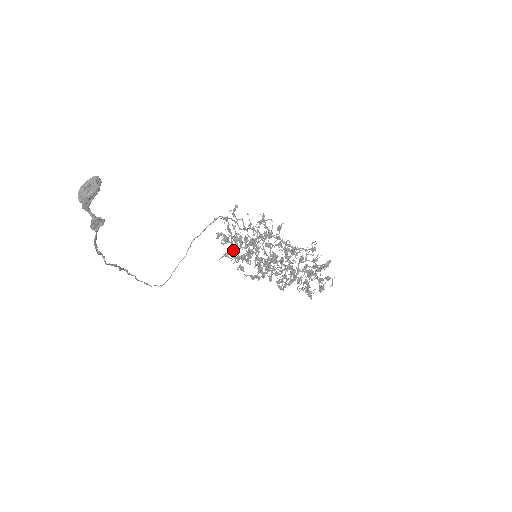
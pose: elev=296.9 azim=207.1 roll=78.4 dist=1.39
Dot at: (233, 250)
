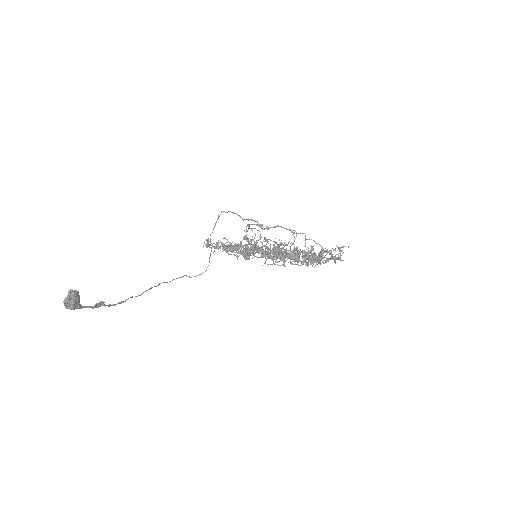
Dot at: occluded
